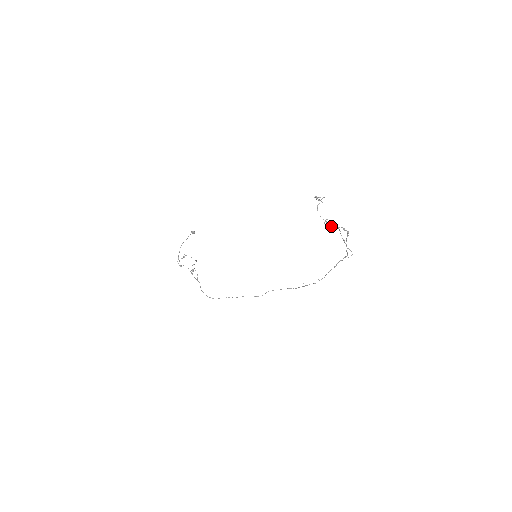
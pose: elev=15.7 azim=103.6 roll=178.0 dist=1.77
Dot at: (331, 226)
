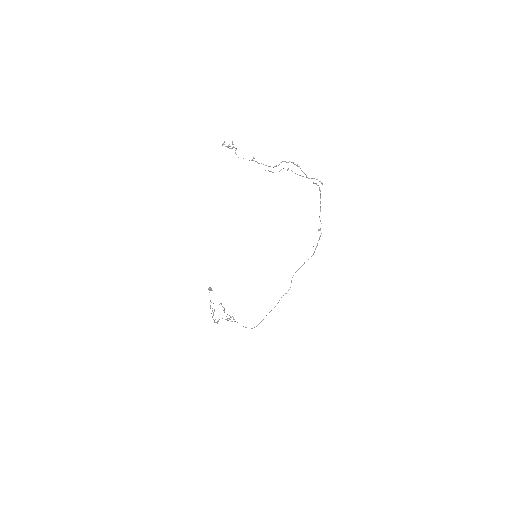
Dot at: (270, 166)
